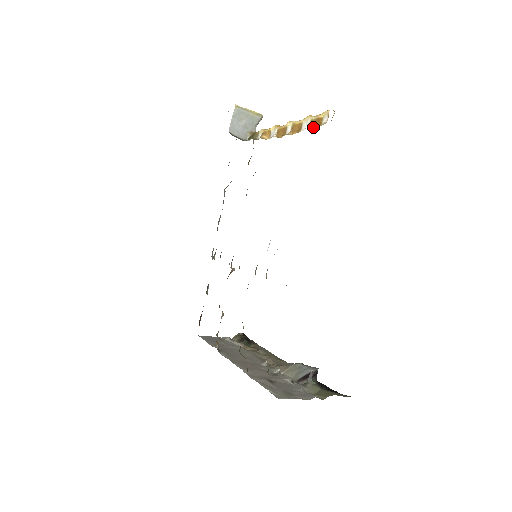
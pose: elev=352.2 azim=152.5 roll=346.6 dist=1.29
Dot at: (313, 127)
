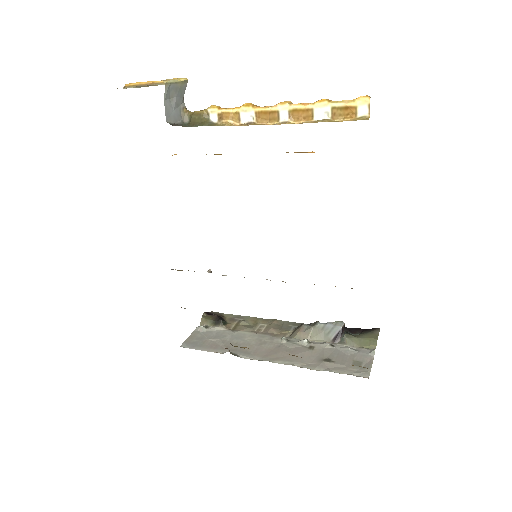
Dot at: (339, 116)
